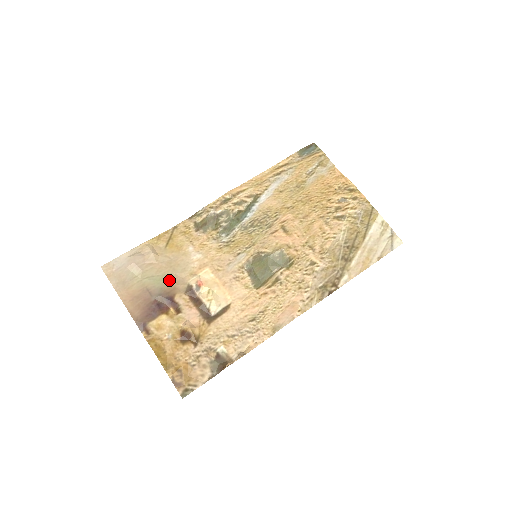
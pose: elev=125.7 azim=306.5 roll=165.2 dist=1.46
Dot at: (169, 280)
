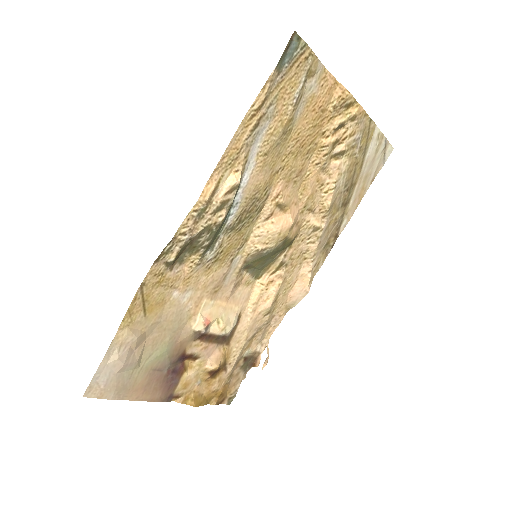
Dot at: (171, 344)
